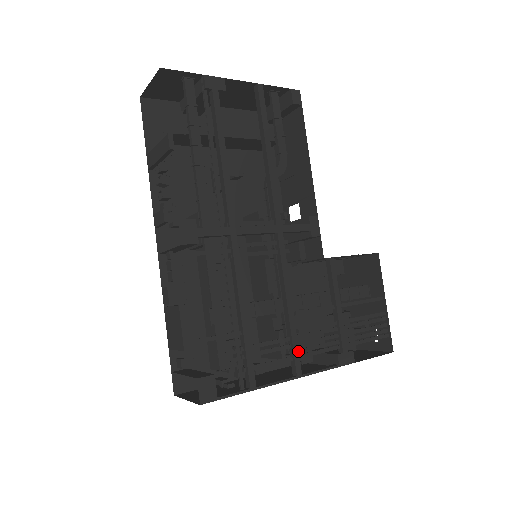
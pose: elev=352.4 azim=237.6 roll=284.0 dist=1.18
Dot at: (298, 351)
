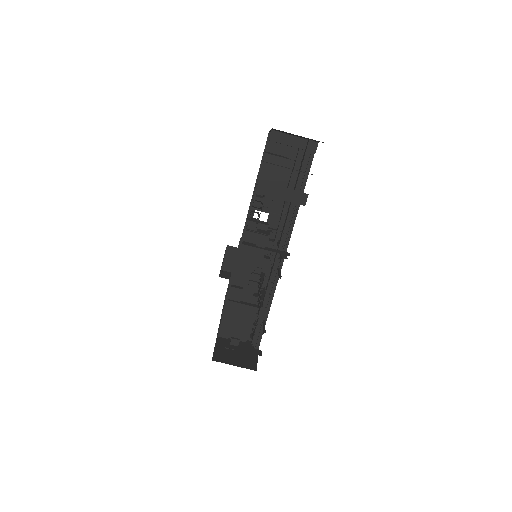
Dot at: occluded
